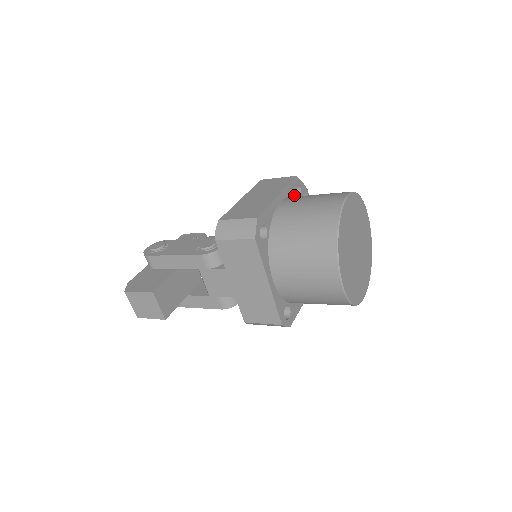
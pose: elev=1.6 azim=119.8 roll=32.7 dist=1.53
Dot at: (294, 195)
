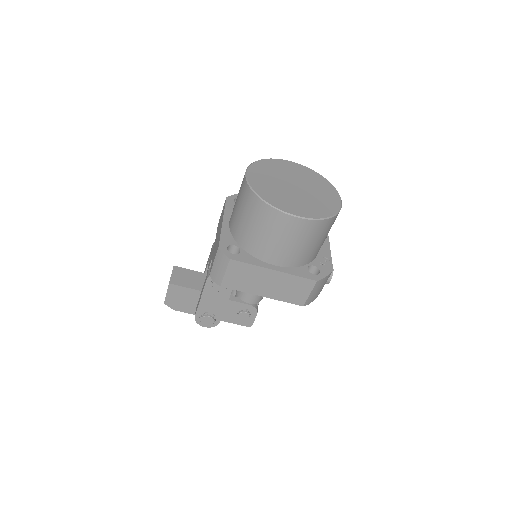
Dot at: occluded
